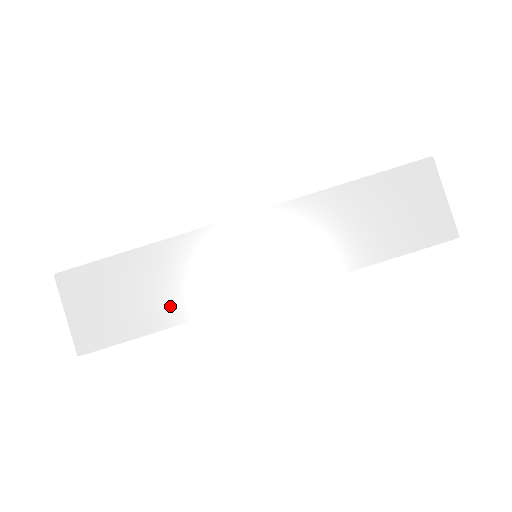
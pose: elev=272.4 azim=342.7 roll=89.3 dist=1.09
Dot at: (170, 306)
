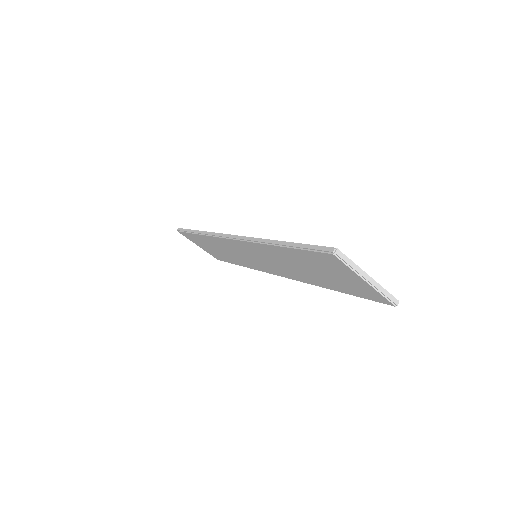
Dot at: (235, 260)
